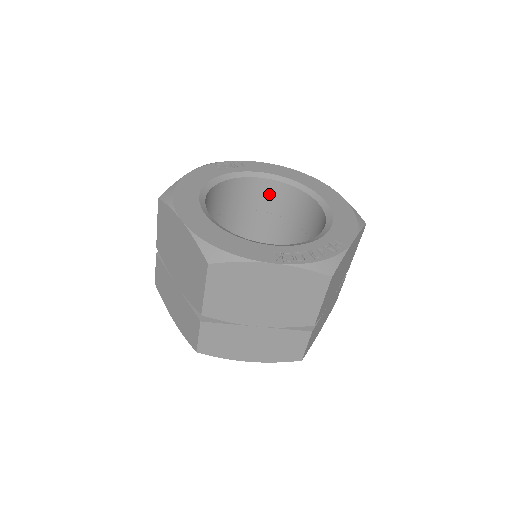
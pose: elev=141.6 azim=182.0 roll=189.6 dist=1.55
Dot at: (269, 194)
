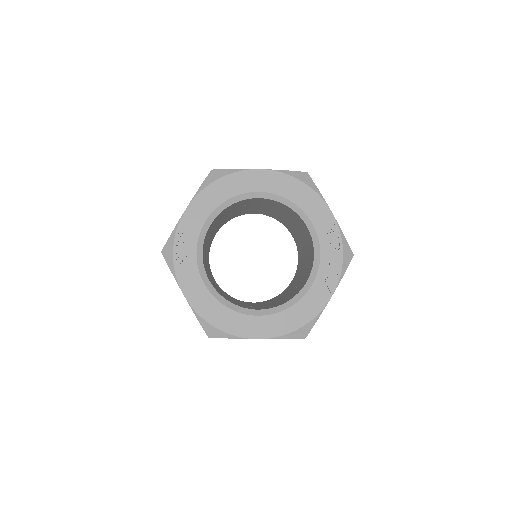
Dot at: (216, 220)
